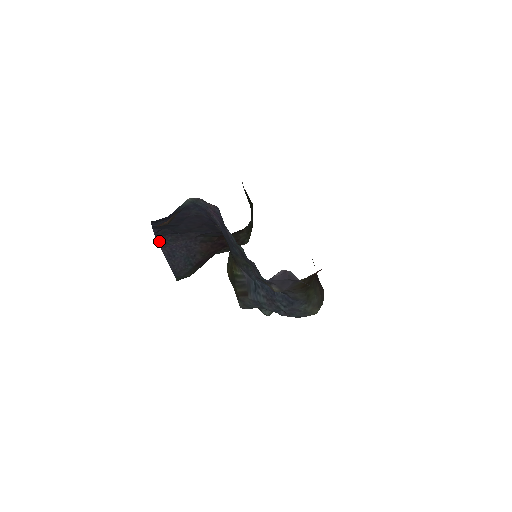
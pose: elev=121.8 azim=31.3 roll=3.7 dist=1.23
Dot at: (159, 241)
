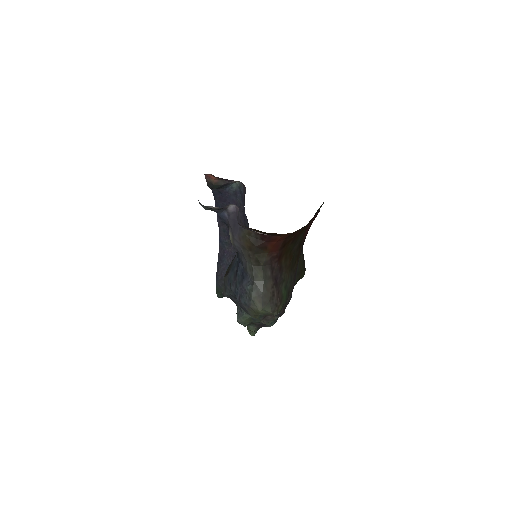
Dot at: (220, 240)
